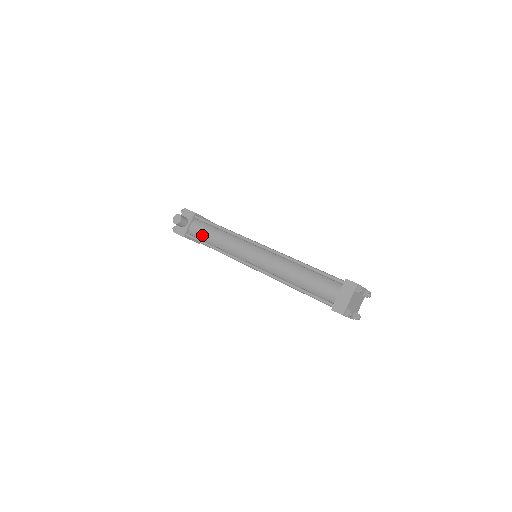
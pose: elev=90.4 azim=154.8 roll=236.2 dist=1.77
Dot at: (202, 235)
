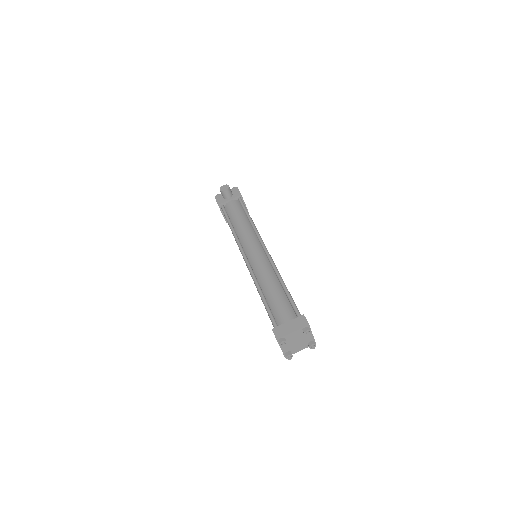
Dot at: (232, 213)
